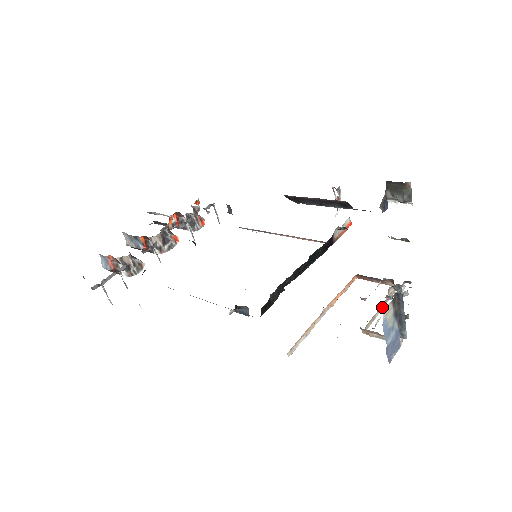
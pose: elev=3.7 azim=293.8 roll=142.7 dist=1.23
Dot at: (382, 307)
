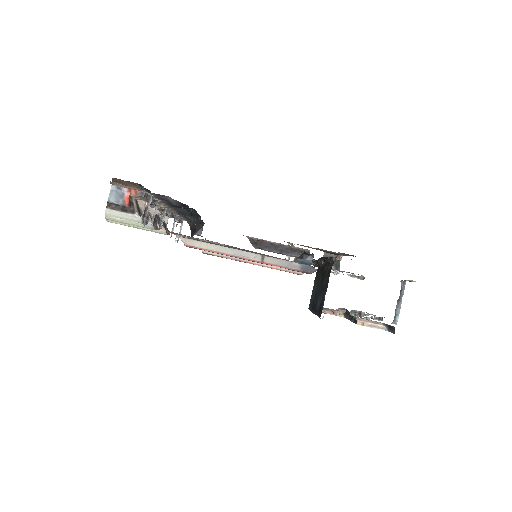
Dot at: occluded
